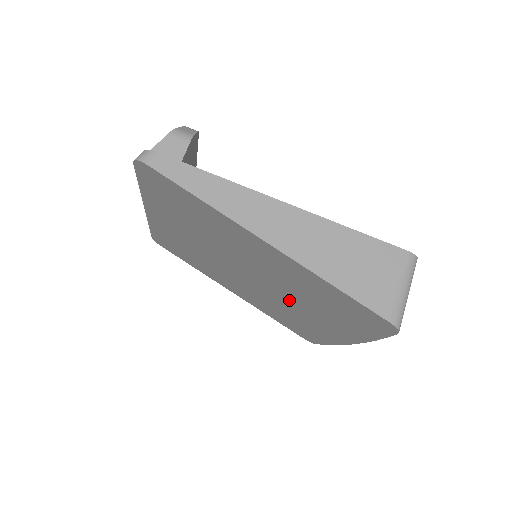
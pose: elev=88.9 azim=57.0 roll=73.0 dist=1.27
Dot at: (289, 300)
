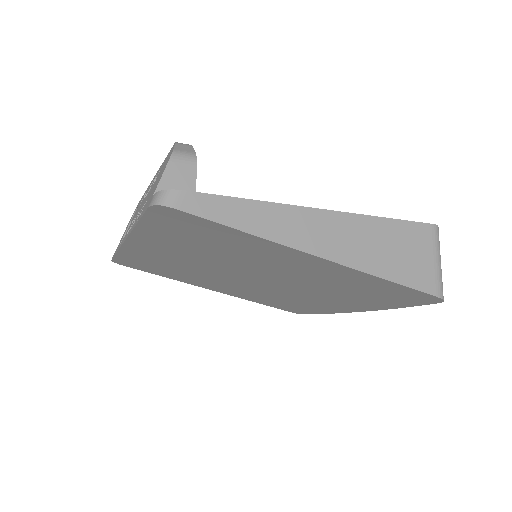
Dot at: (302, 291)
